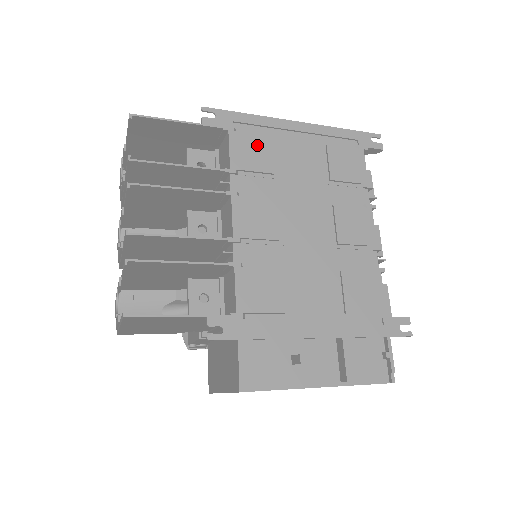
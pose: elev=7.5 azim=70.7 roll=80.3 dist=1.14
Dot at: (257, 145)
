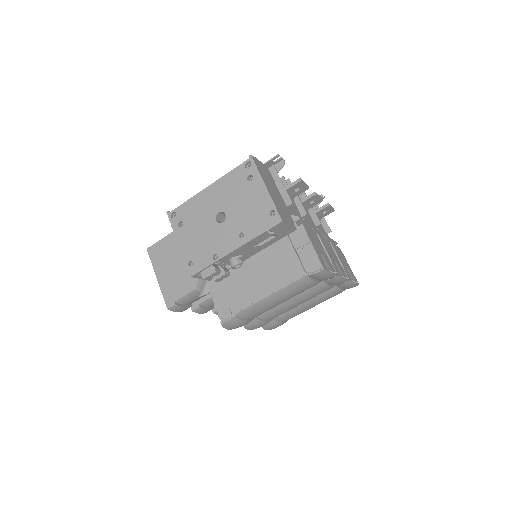
Dot at: occluded
